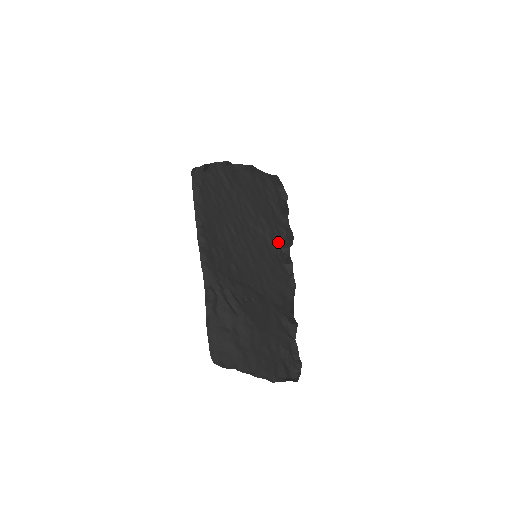
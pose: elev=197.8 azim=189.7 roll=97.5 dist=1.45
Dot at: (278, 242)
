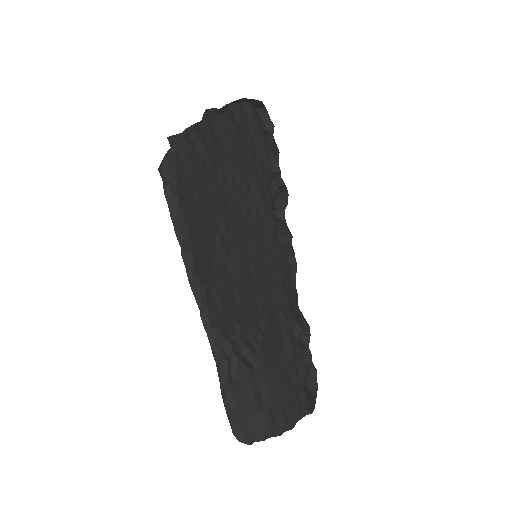
Dot at: (271, 209)
